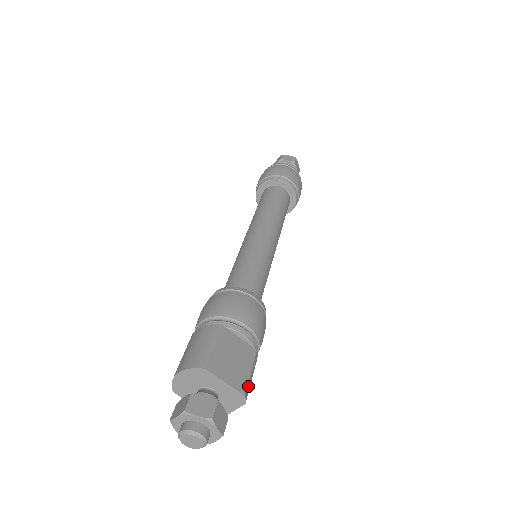
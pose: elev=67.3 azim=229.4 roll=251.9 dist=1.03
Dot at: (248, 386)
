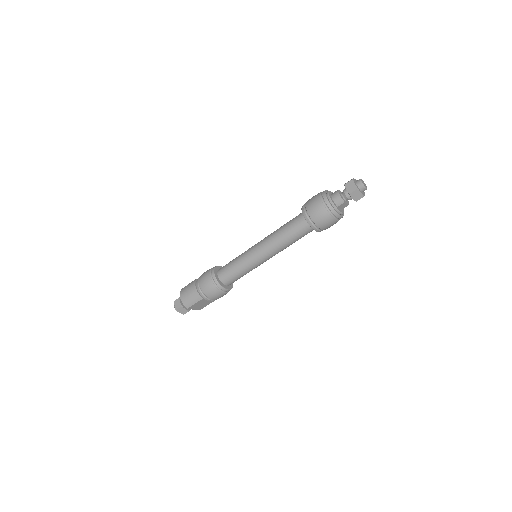
Dot at: occluded
